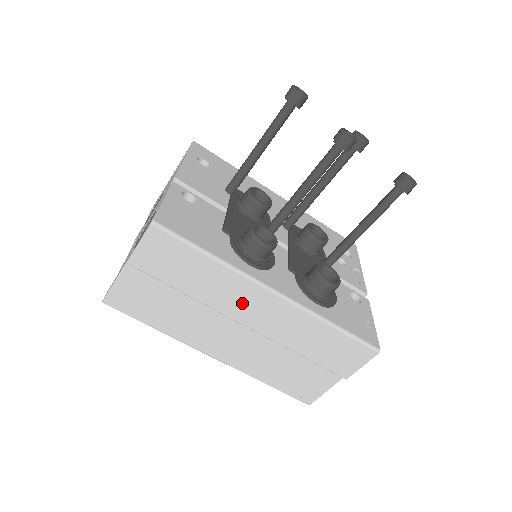
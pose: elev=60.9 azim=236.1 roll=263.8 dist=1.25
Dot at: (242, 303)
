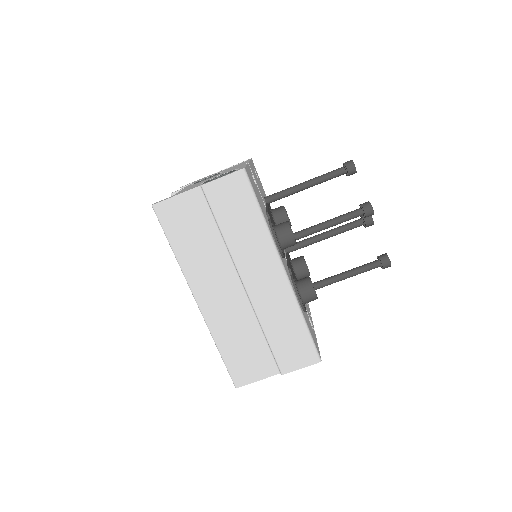
Dot at: (256, 265)
